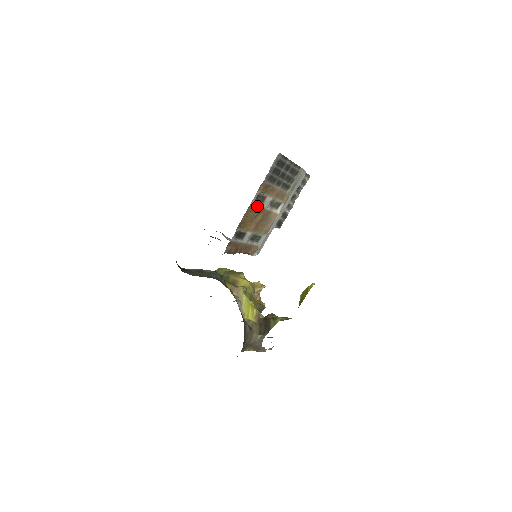
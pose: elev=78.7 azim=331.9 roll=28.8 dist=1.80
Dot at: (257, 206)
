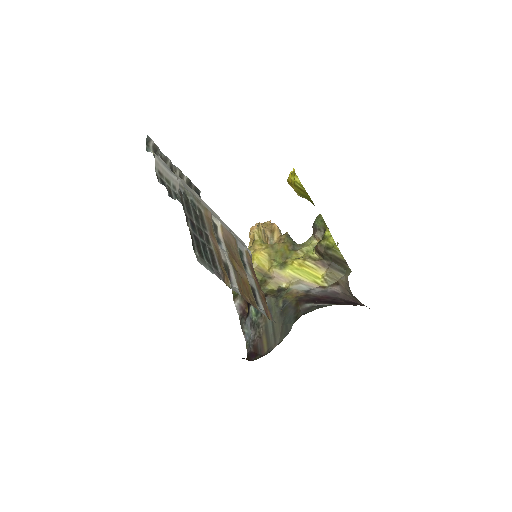
Dot at: (235, 278)
